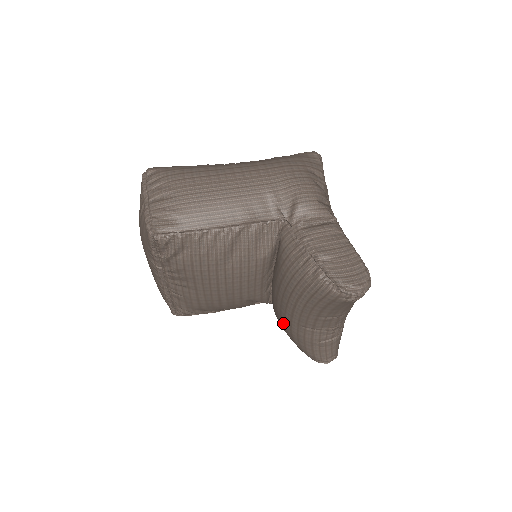
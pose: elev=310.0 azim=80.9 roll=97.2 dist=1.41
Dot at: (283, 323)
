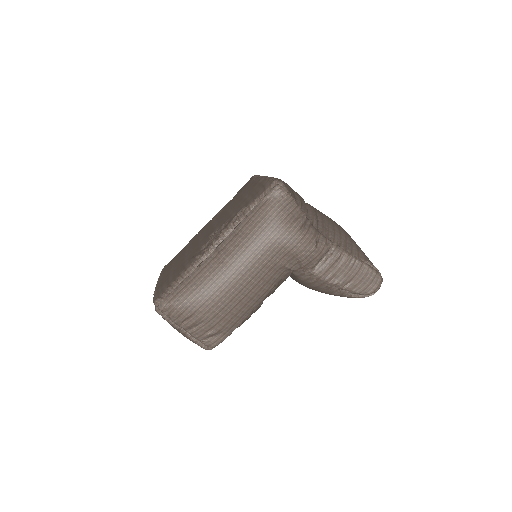
Dot at: occluded
